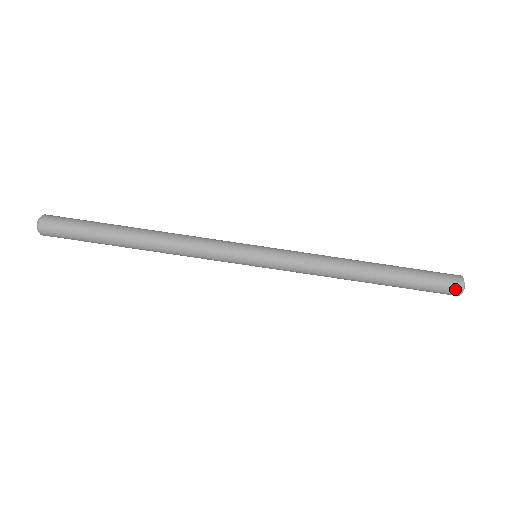
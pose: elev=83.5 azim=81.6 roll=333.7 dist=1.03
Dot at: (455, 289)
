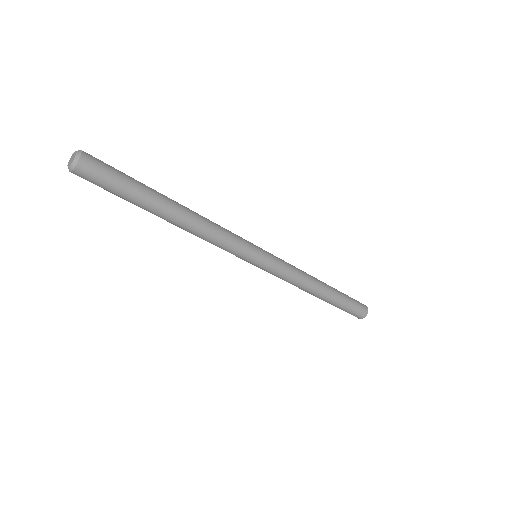
Dot at: (361, 316)
